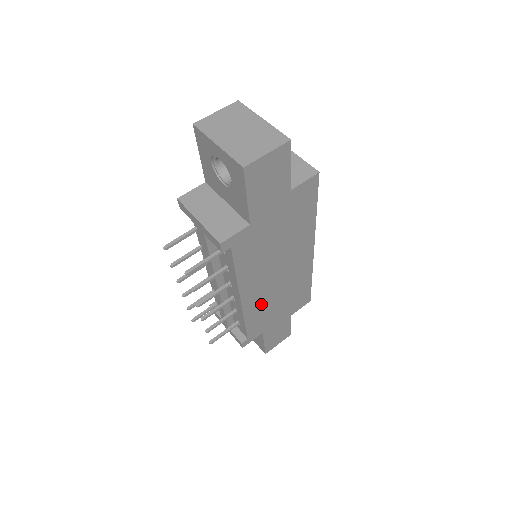
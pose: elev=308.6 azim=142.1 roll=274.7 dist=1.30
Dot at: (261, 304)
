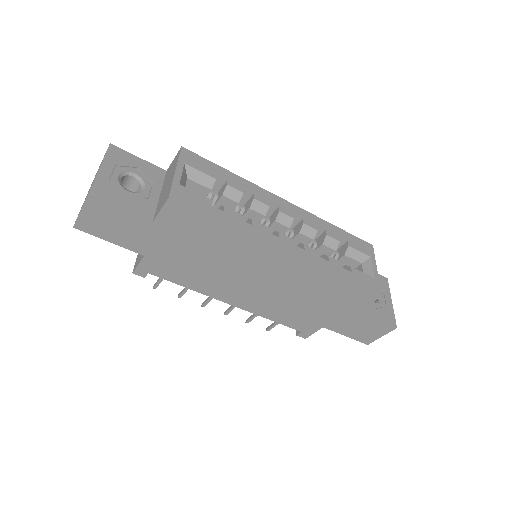
Dot at: (272, 305)
